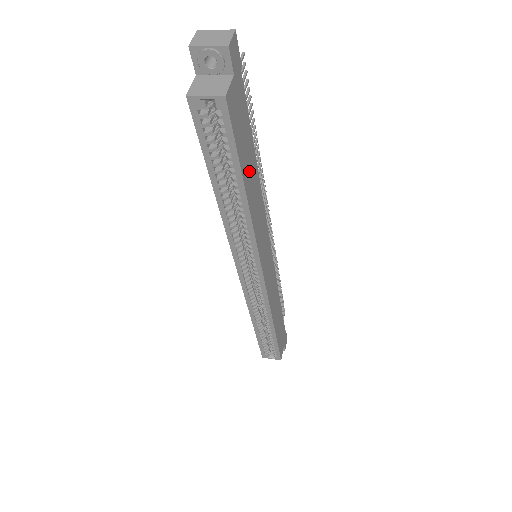
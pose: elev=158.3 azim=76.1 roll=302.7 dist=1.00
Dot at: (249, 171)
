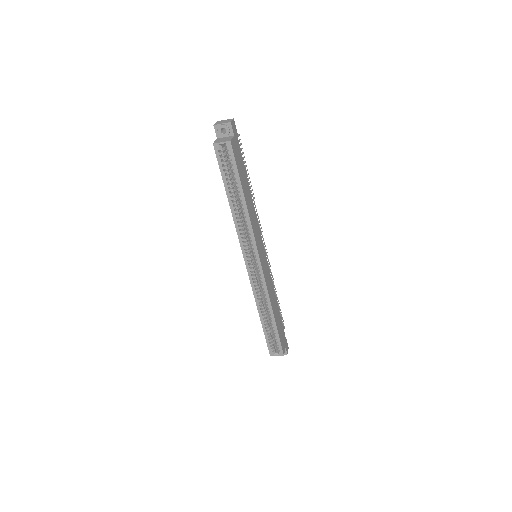
Dot at: (245, 188)
